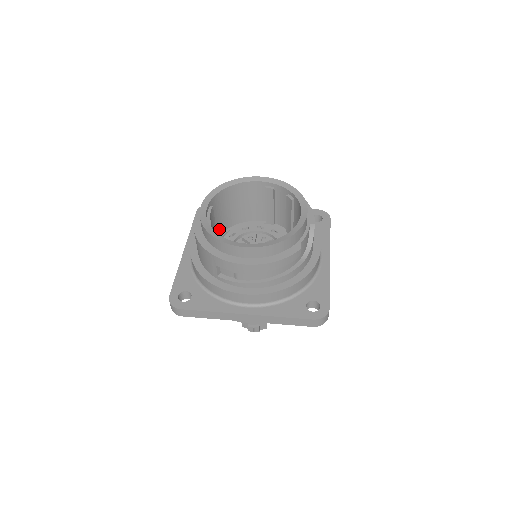
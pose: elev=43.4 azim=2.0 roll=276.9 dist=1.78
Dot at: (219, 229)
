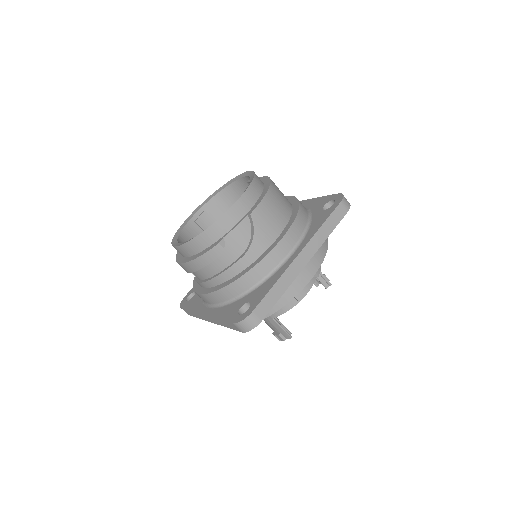
Dot at: occluded
